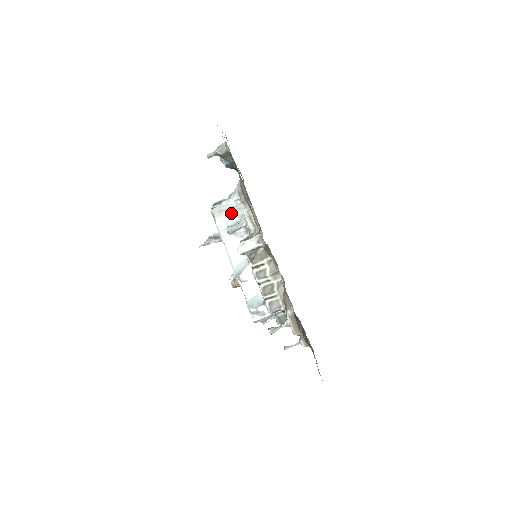
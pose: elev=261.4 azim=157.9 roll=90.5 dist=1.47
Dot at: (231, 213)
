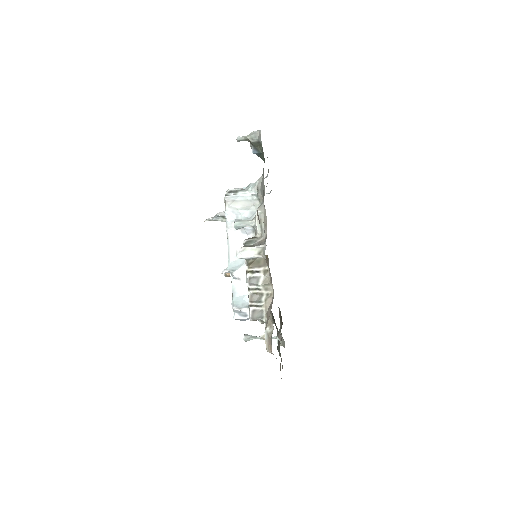
Dot at: (244, 207)
